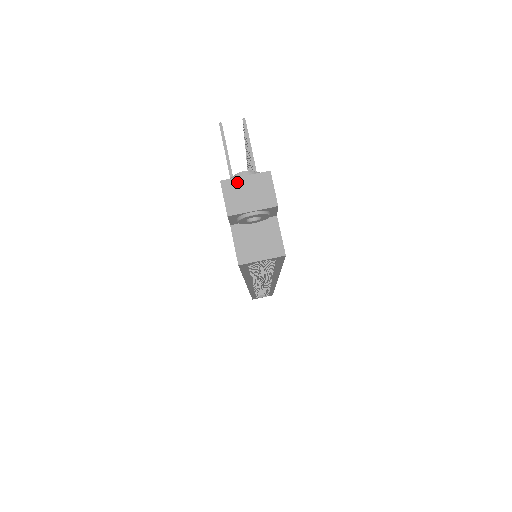
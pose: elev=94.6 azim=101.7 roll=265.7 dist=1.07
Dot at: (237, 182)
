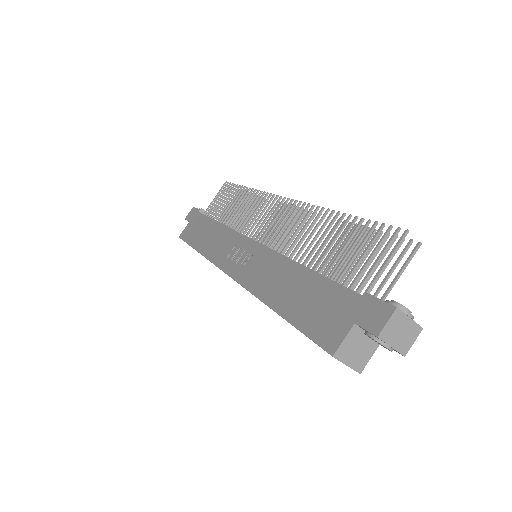
Dot at: (403, 318)
